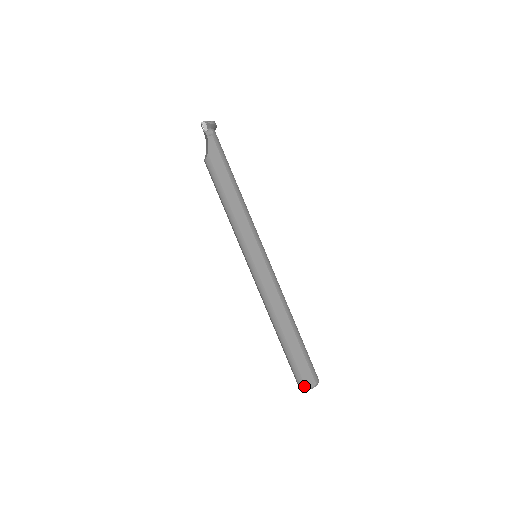
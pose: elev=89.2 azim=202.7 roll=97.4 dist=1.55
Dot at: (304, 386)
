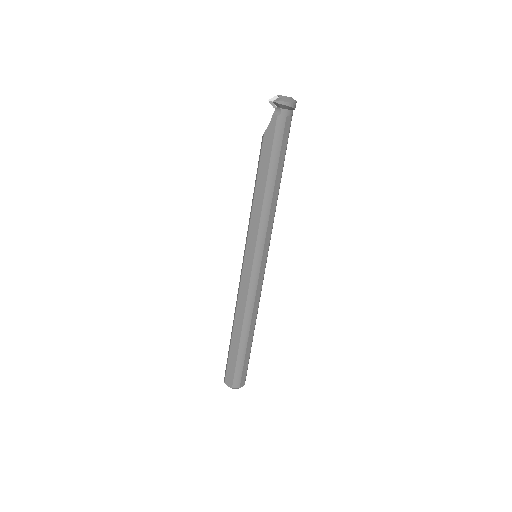
Dot at: (224, 379)
